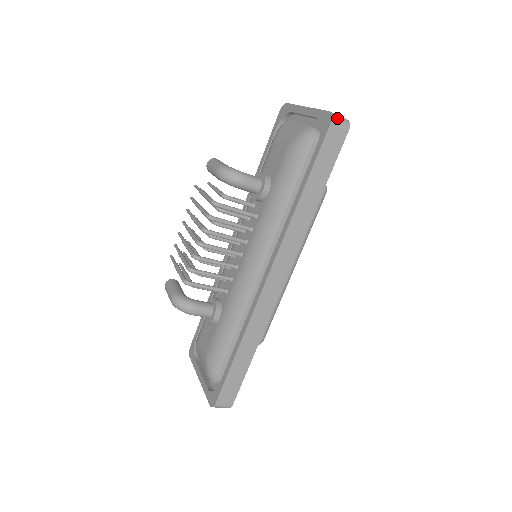
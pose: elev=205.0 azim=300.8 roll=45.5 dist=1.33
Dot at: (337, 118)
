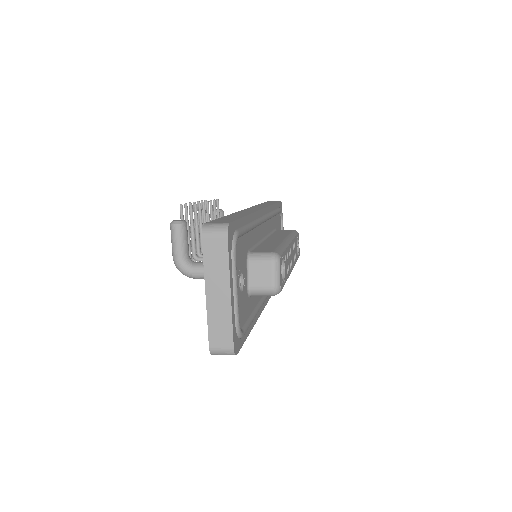
Dot at: (217, 354)
